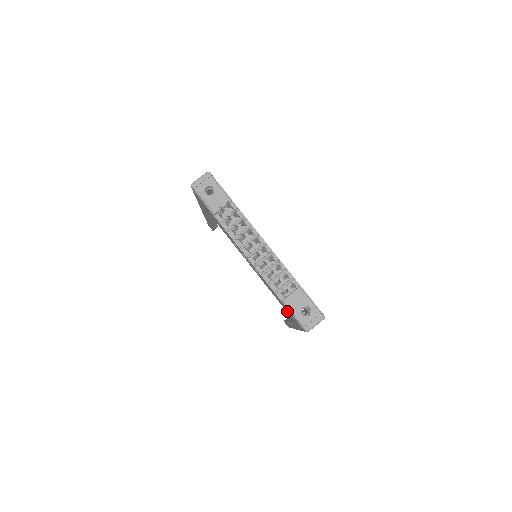
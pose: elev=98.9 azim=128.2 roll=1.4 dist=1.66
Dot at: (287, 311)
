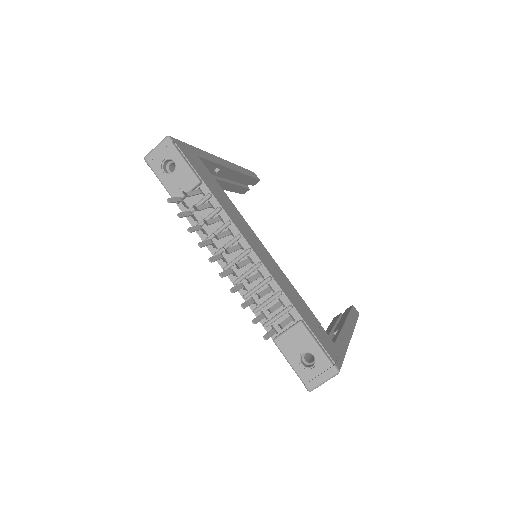
Dot at: occluded
